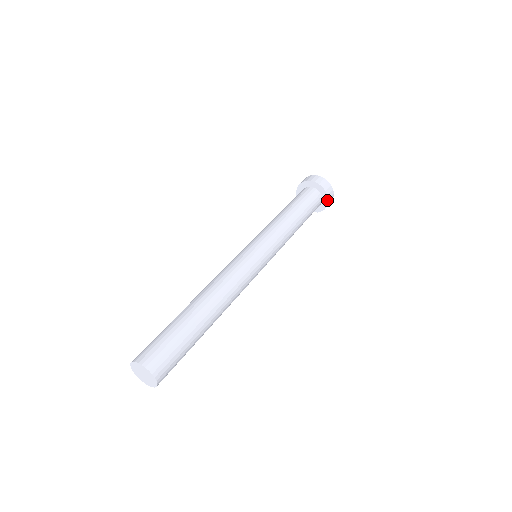
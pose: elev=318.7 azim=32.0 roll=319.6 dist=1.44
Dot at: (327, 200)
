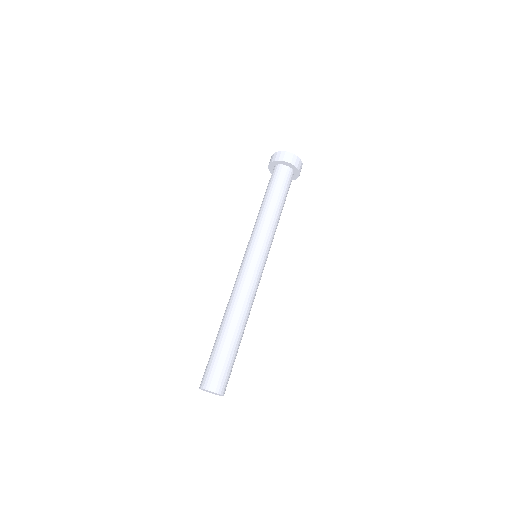
Dot at: (294, 179)
